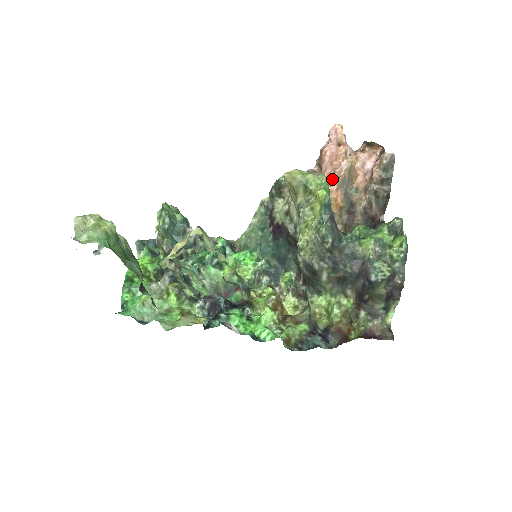
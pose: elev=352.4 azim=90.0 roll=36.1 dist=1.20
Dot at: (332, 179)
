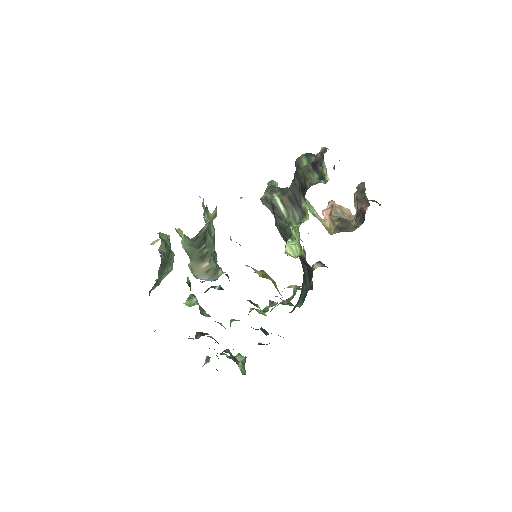
Dot at: occluded
